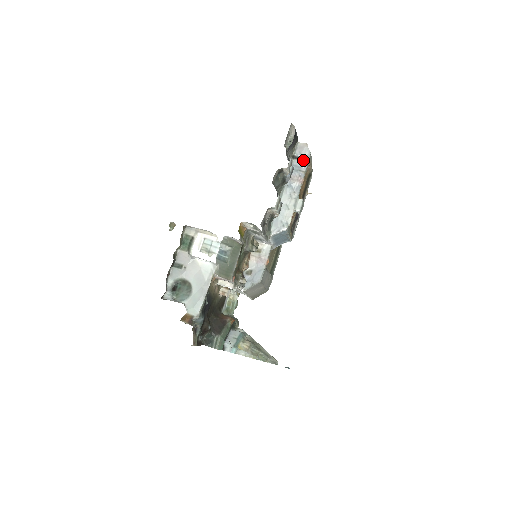
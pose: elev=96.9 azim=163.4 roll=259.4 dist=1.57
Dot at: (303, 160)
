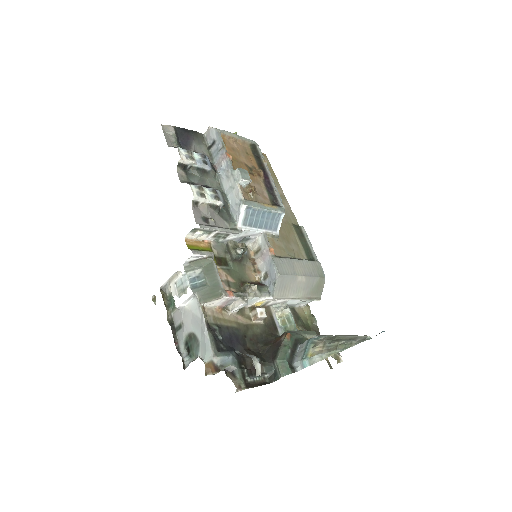
Dot at: (216, 141)
